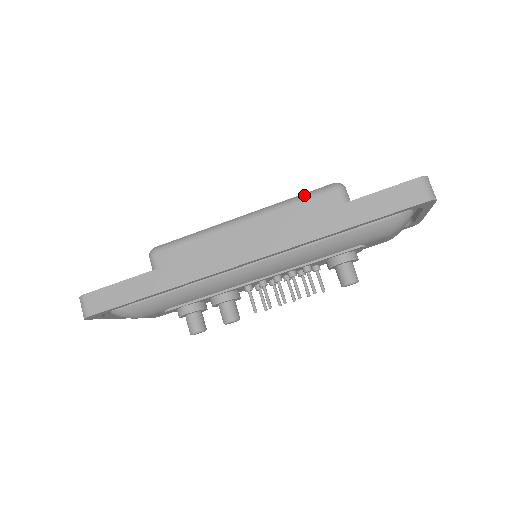
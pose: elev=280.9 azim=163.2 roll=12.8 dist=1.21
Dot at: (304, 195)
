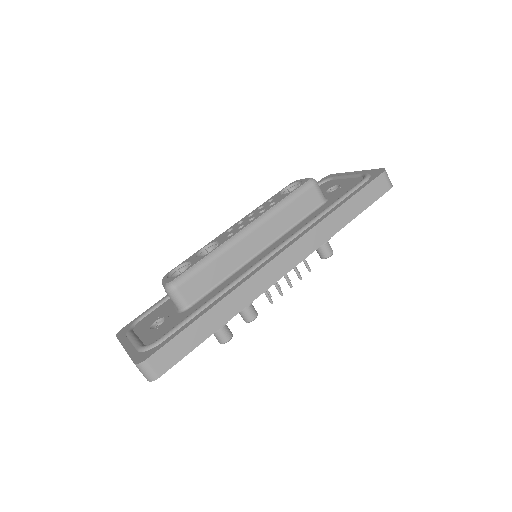
Dot at: (292, 196)
